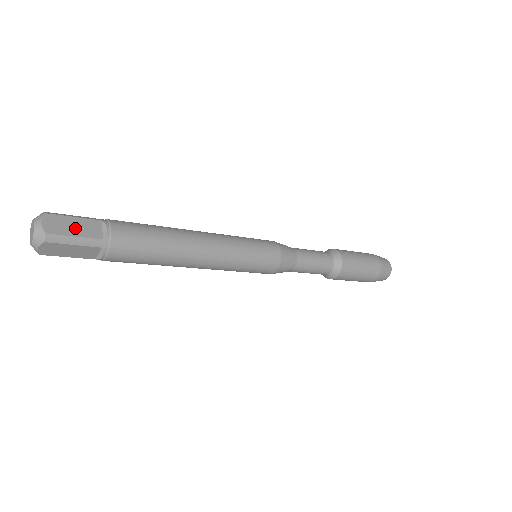
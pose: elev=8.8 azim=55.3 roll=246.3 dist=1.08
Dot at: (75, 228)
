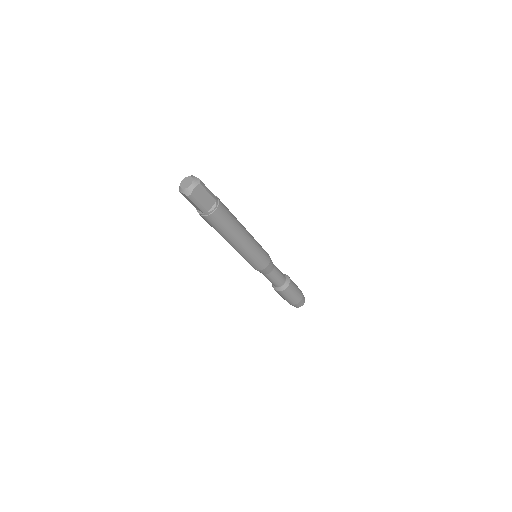
Dot at: occluded
